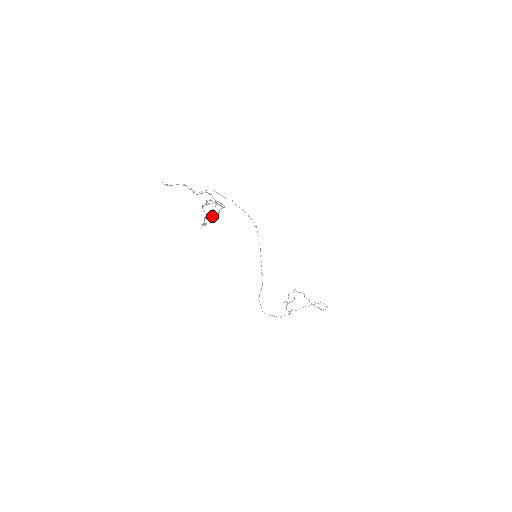
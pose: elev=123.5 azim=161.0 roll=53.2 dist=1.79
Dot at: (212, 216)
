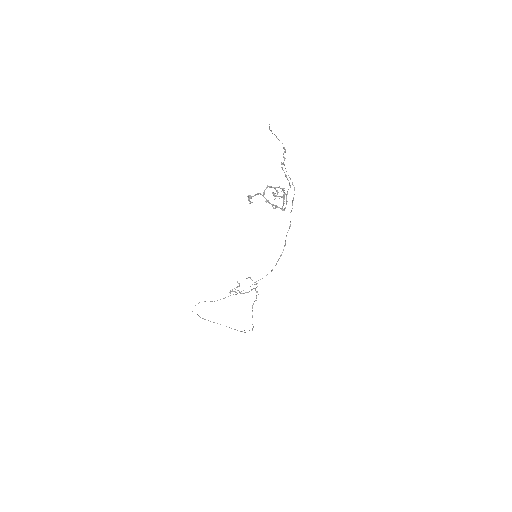
Dot at: (266, 200)
